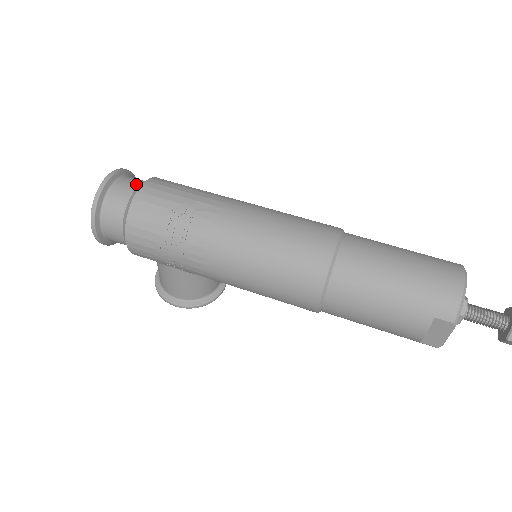
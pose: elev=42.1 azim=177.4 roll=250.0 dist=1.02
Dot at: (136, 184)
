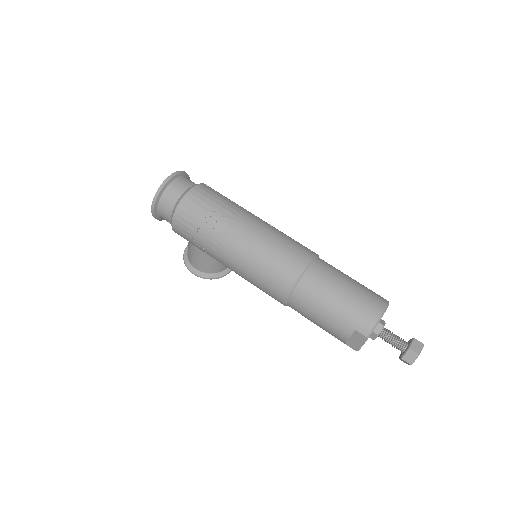
Dot at: (188, 185)
